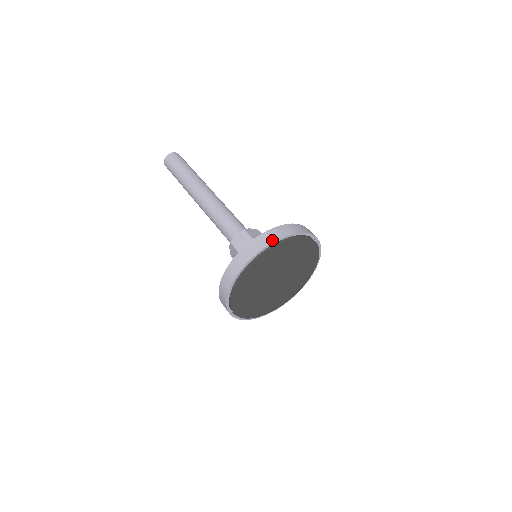
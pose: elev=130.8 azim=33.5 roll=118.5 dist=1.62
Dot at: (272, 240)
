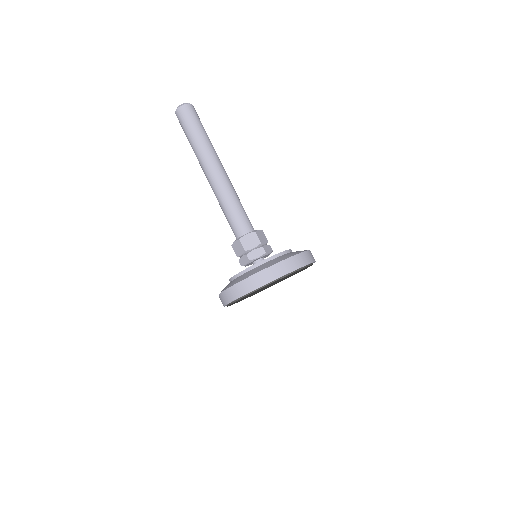
Dot at: (241, 294)
